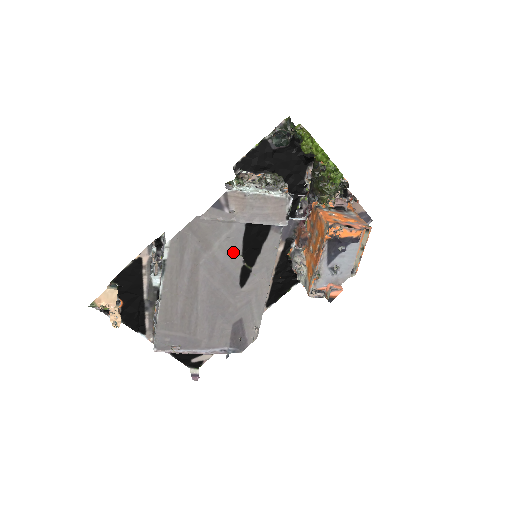
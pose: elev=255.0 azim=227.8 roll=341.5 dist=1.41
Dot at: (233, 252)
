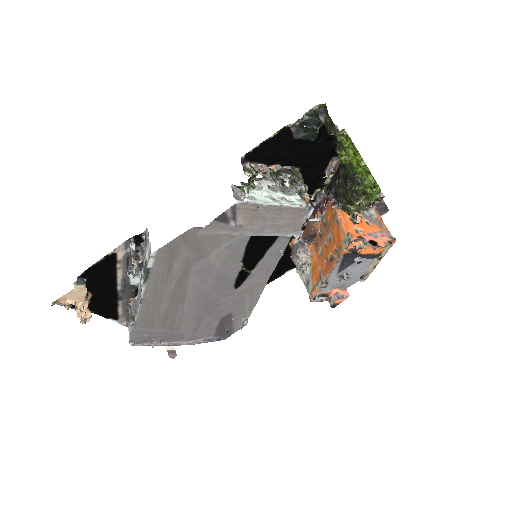
Dot at: (232, 259)
